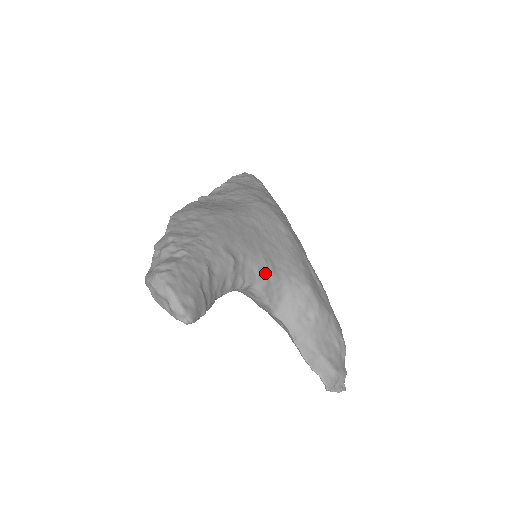
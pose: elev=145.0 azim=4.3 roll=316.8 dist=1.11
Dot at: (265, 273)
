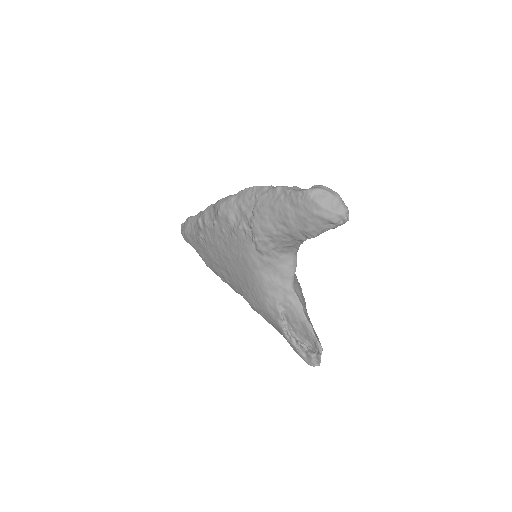
Dot at: occluded
